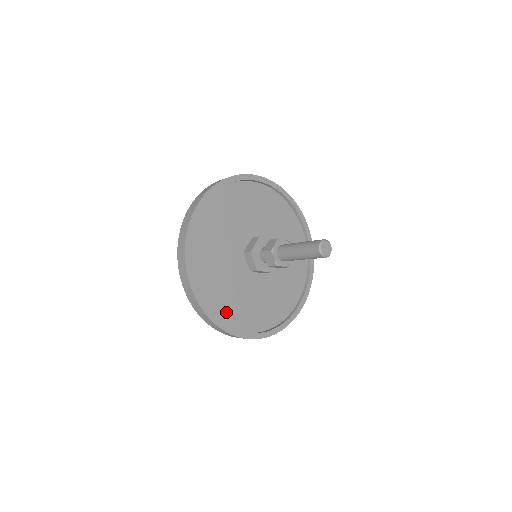
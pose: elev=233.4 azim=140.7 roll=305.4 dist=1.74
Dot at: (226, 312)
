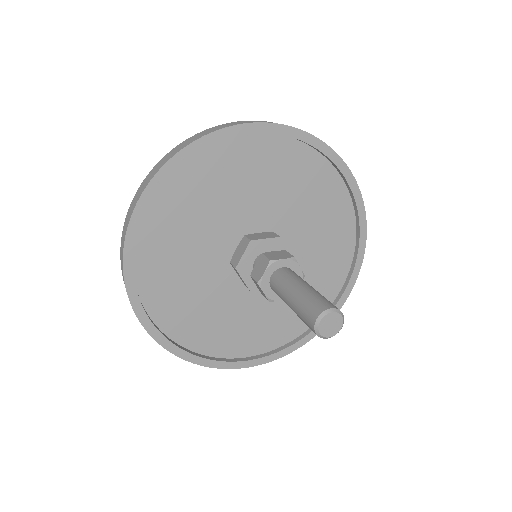
Dot at: (153, 273)
